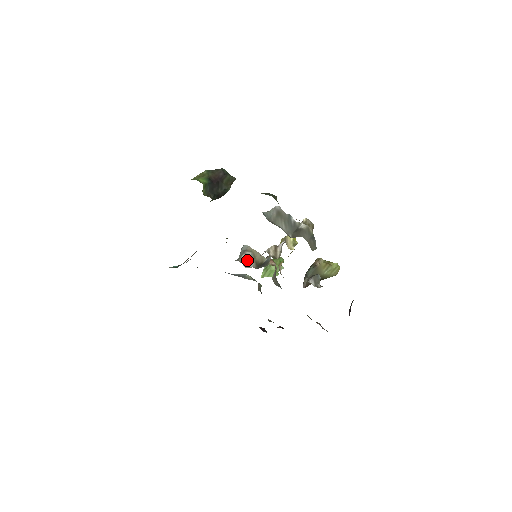
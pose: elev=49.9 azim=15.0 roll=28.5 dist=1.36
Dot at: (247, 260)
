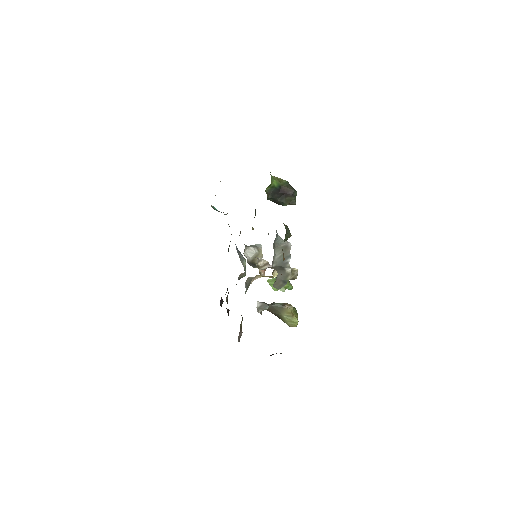
Dot at: (250, 252)
